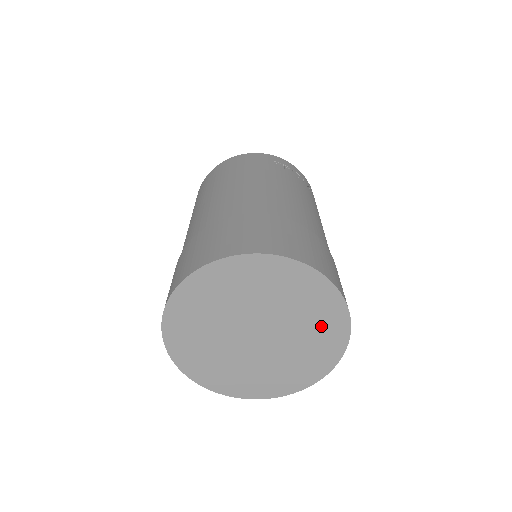
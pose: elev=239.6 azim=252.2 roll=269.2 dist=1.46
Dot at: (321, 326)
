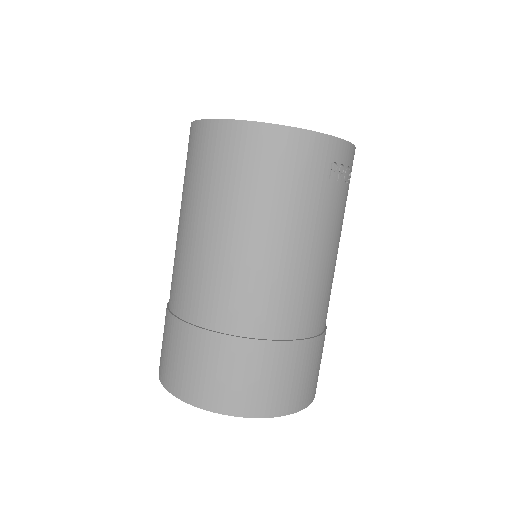
Dot at: occluded
